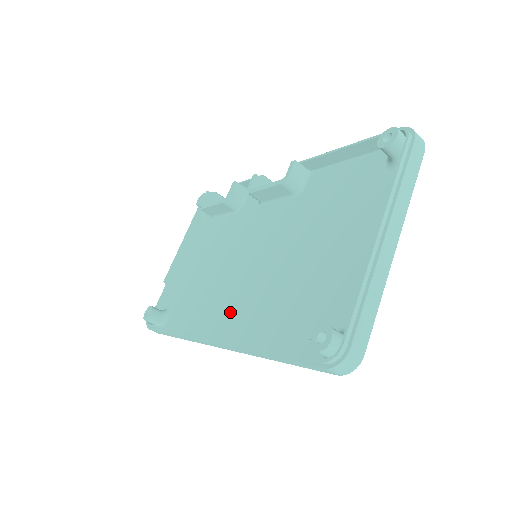
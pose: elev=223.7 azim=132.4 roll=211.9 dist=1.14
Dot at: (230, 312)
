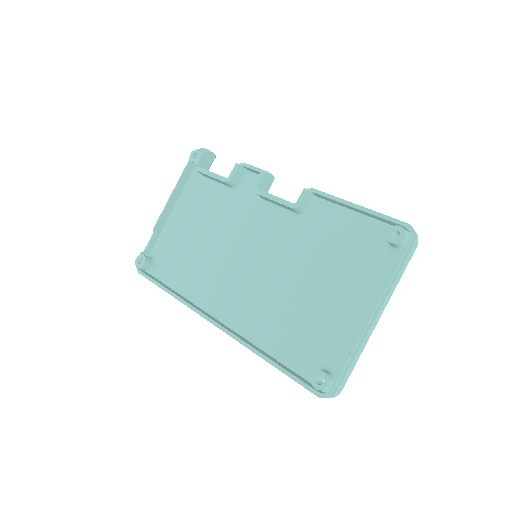
Dot at: (229, 299)
